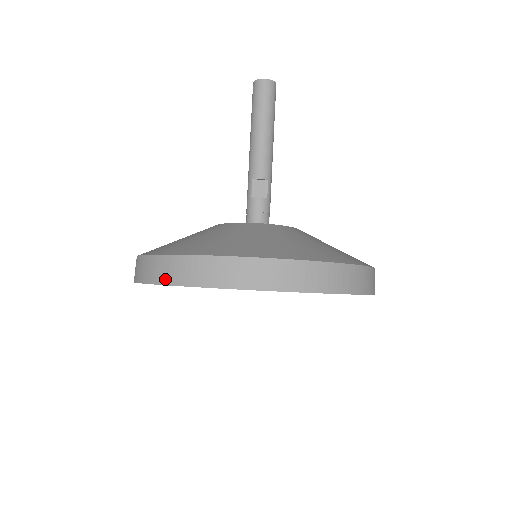
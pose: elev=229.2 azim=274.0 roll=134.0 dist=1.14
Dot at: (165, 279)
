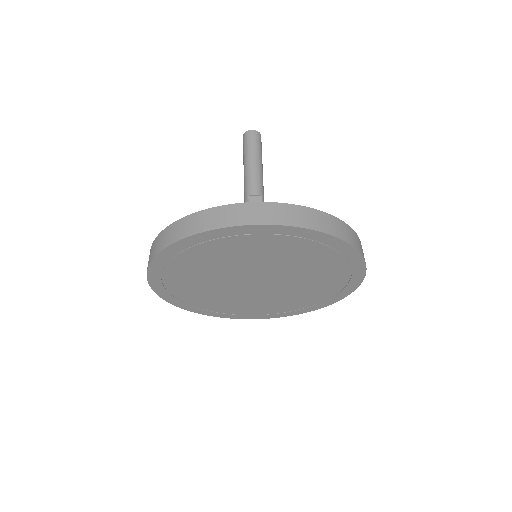
Dot at: (185, 233)
